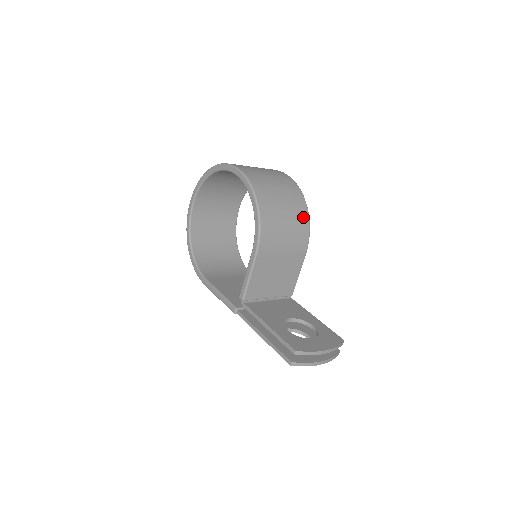
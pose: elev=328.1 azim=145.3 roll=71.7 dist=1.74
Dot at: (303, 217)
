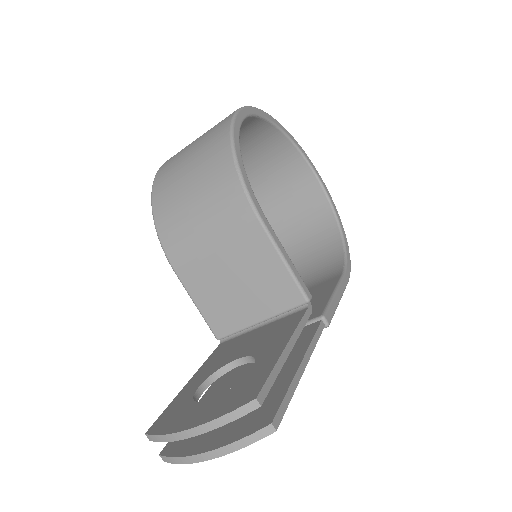
Dot at: (223, 168)
